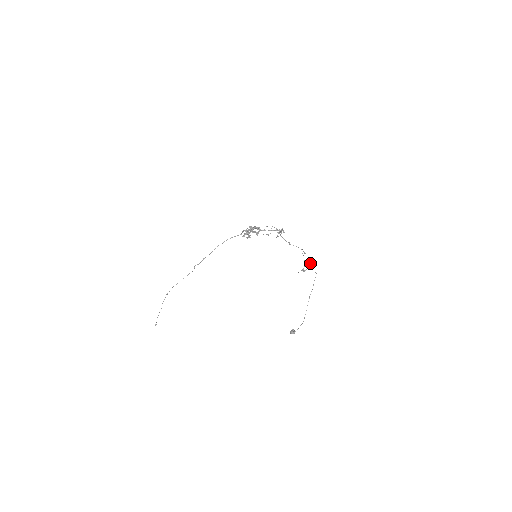
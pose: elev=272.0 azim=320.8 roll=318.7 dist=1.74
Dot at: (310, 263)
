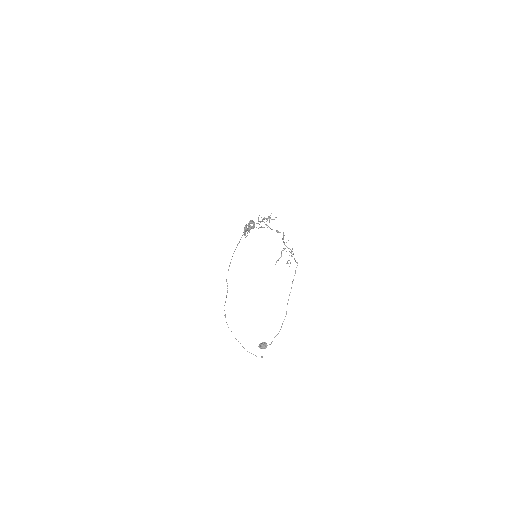
Dot at: (291, 251)
